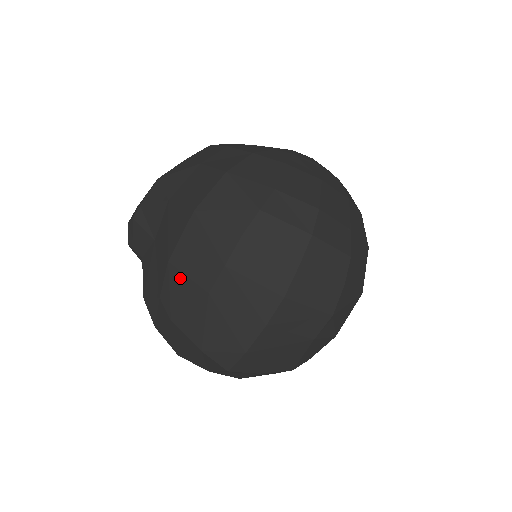
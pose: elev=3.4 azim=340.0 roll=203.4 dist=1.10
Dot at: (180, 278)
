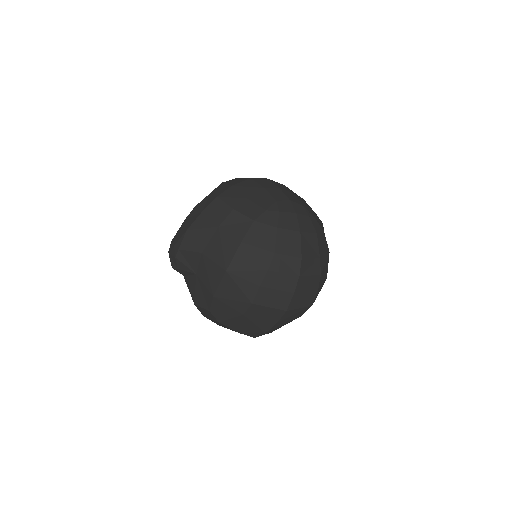
Dot at: (223, 305)
